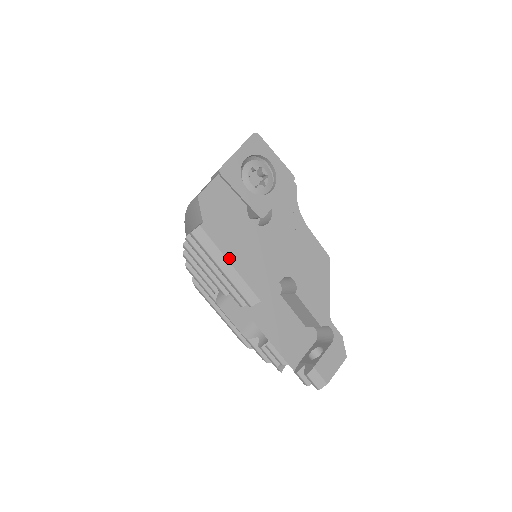
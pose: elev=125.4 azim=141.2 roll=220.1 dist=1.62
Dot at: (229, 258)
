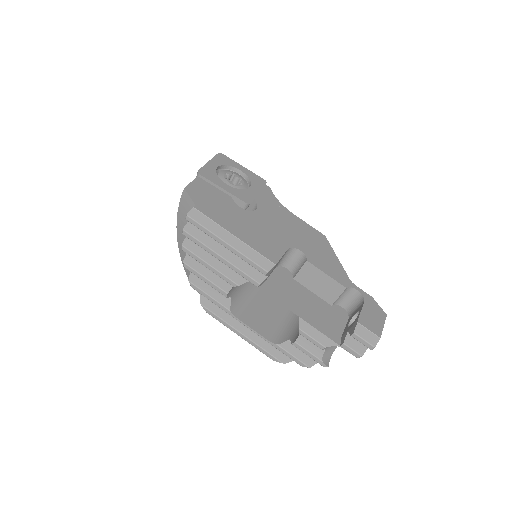
Dot at: (230, 231)
